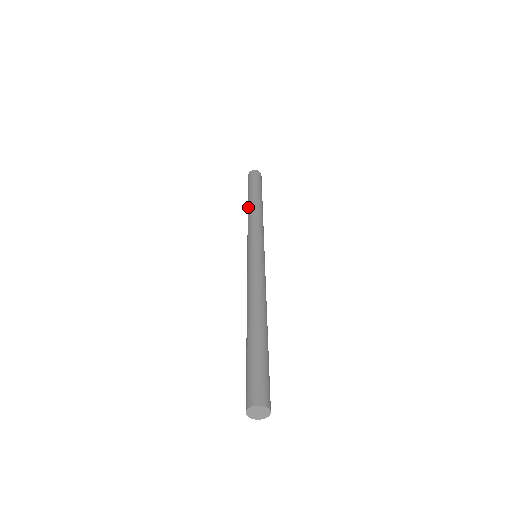
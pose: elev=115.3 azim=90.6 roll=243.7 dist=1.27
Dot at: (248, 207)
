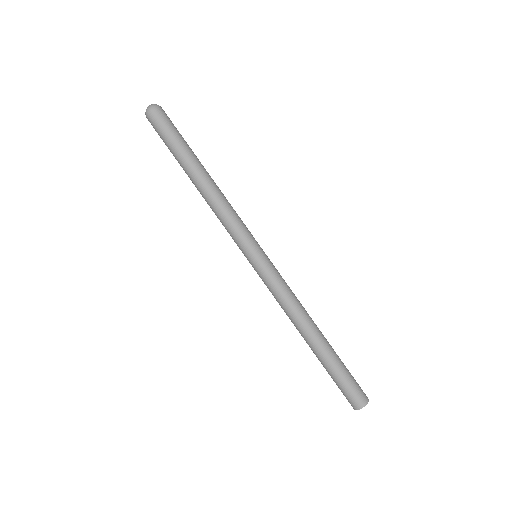
Dot at: occluded
